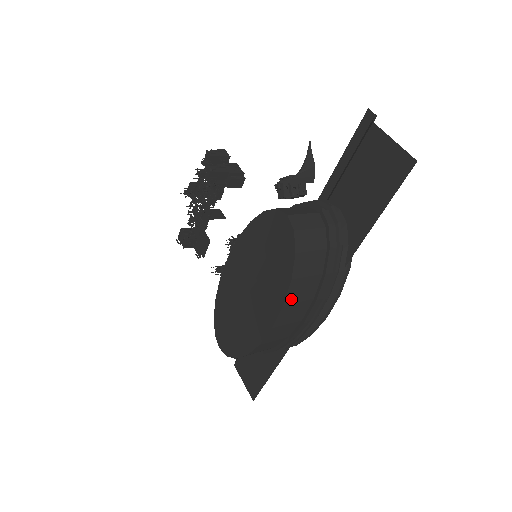
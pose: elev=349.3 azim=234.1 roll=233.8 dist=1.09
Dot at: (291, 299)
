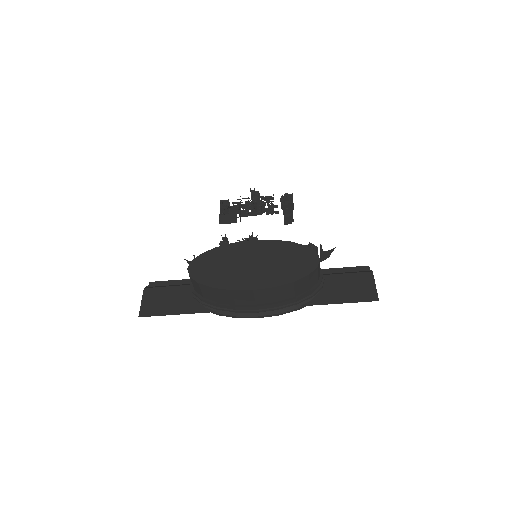
Dot at: (278, 289)
